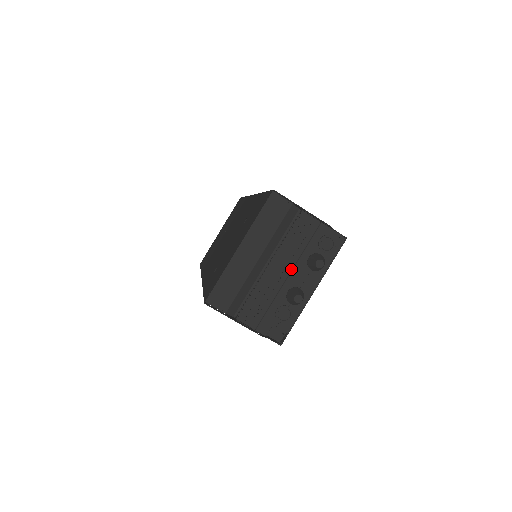
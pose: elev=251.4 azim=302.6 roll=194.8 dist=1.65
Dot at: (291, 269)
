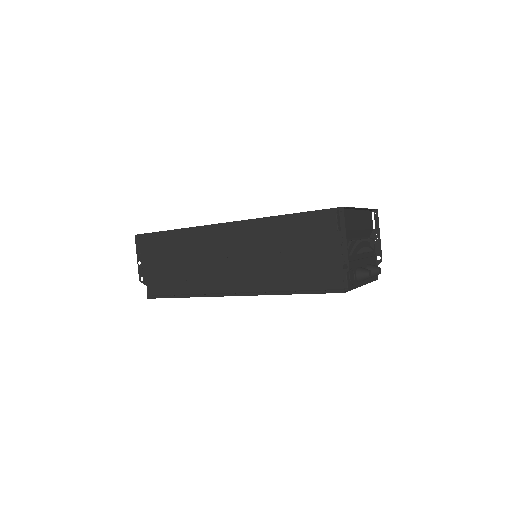
Dot at: (362, 257)
